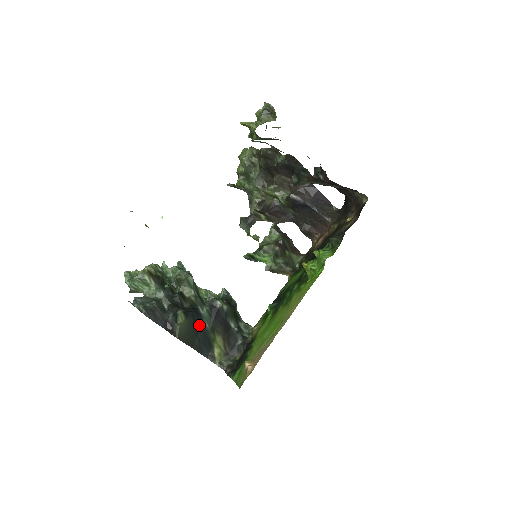
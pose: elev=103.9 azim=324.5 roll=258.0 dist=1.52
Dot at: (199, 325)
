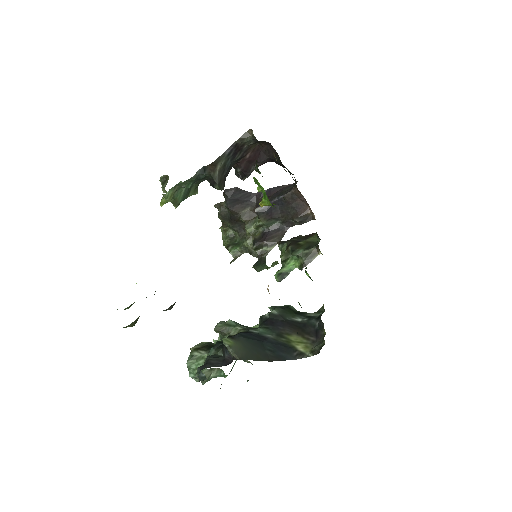
Dot at: (259, 340)
